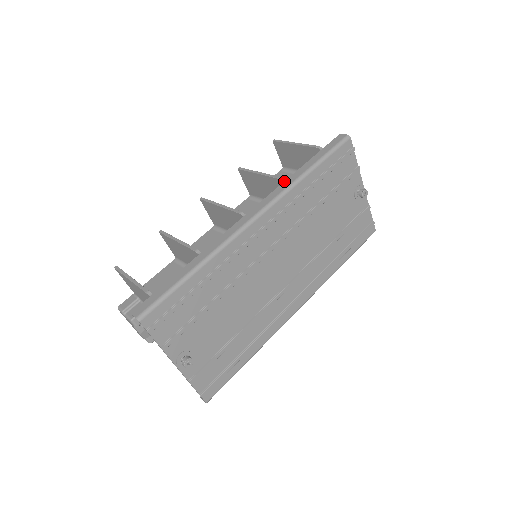
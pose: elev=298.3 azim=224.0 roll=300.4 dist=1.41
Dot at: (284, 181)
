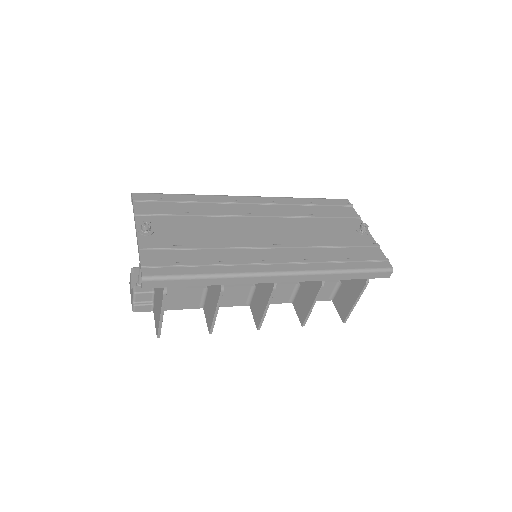
Dot at: occluded
